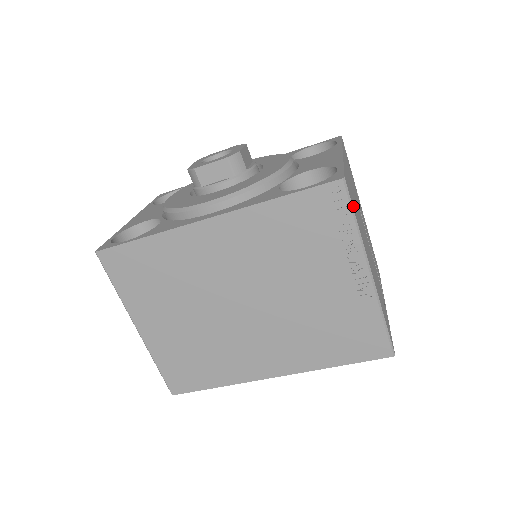
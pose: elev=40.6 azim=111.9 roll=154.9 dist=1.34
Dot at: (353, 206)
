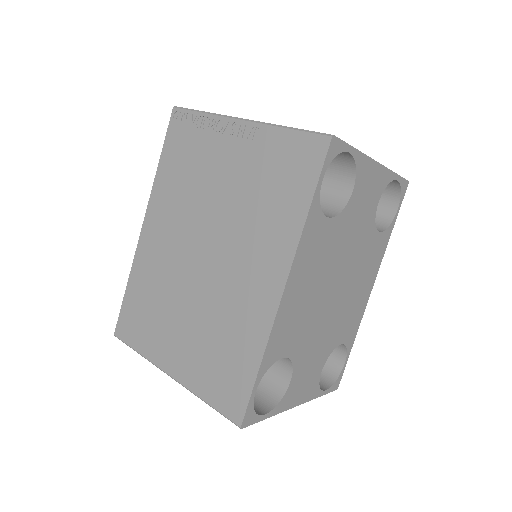
Dot at: occluded
